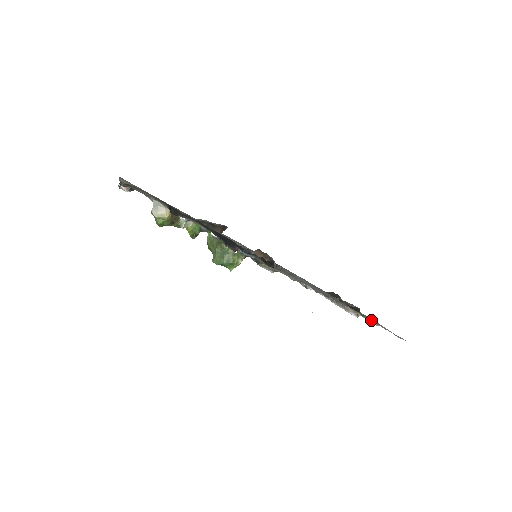
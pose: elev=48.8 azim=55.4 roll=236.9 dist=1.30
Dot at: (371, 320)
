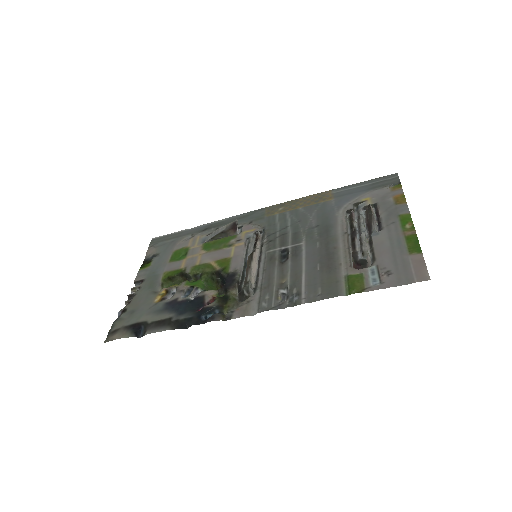
Dot at: (391, 256)
